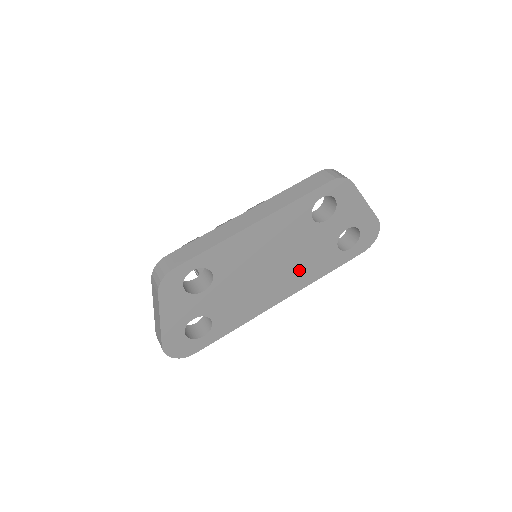
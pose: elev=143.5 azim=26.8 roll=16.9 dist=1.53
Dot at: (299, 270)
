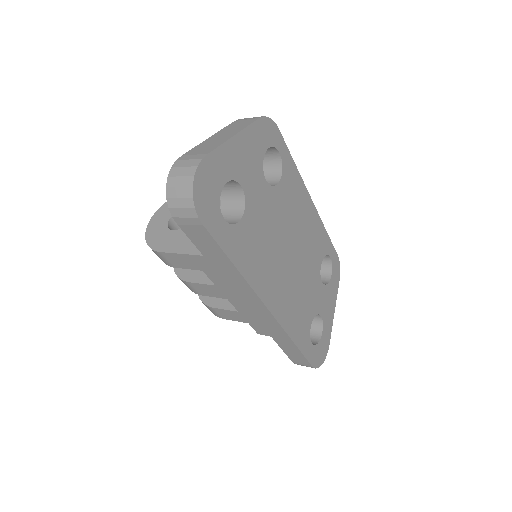
Dot at: (293, 298)
